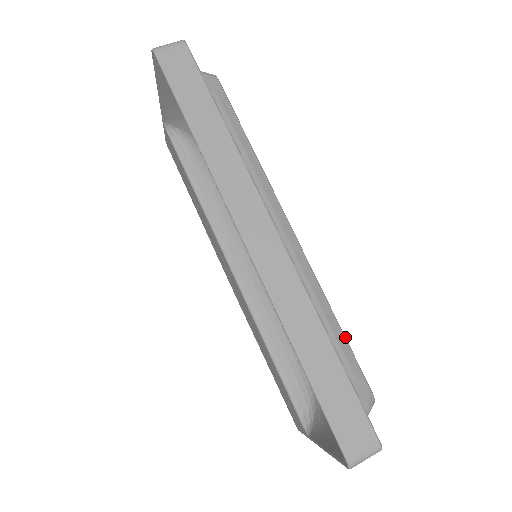
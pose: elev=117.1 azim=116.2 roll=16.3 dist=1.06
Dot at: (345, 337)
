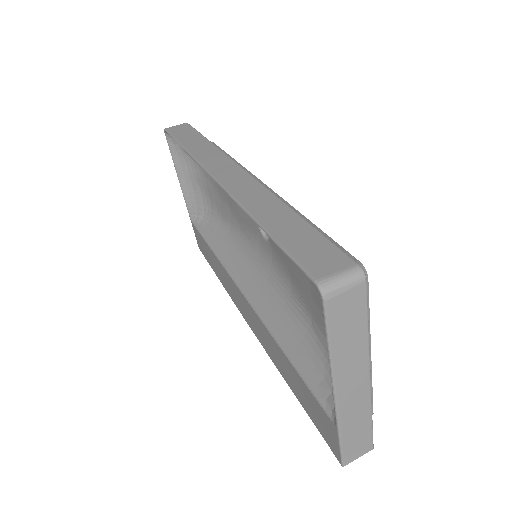
Dot at: (322, 231)
